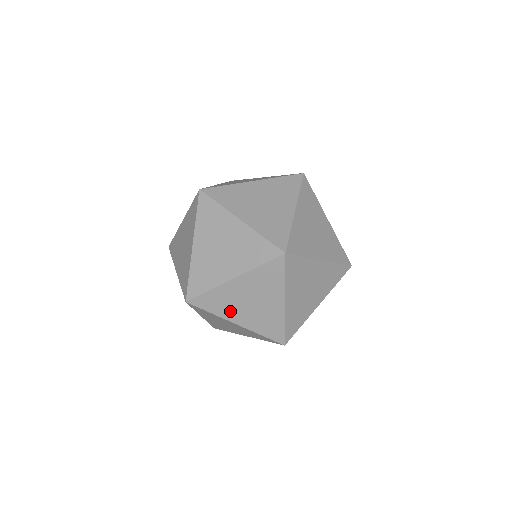
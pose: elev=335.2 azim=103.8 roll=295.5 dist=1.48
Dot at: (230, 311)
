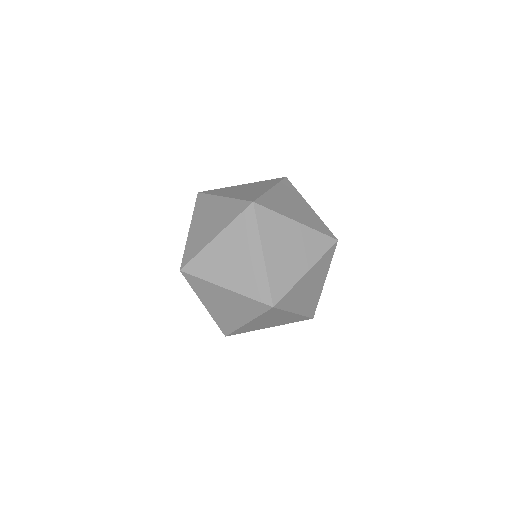
Dot at: (217, 274)
